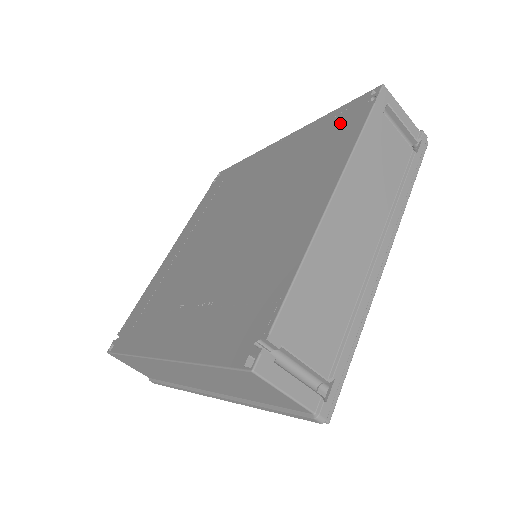
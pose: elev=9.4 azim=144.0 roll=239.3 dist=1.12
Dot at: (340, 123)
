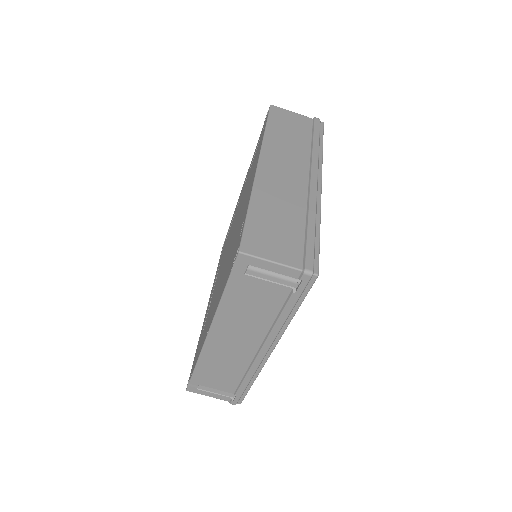
Dot at: (235, 247)
